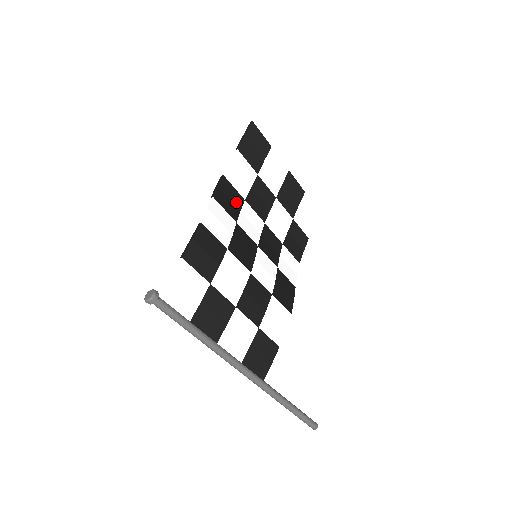
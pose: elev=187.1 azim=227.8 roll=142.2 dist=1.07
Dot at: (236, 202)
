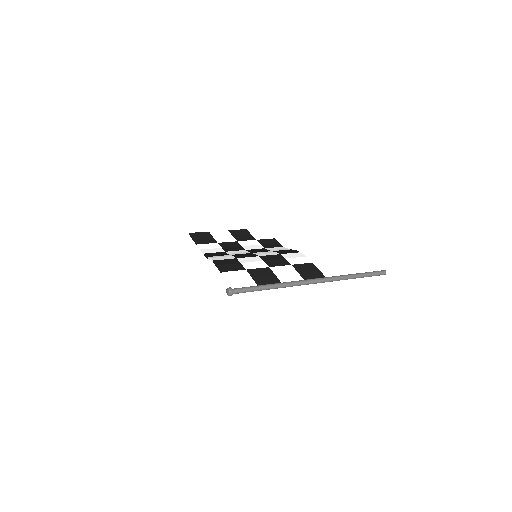
Dot at: (222, 254)
